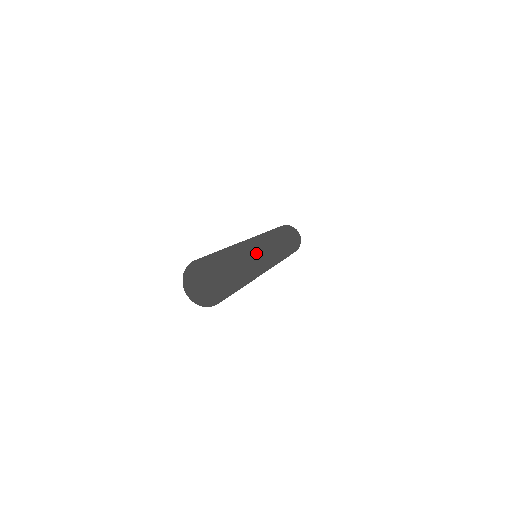
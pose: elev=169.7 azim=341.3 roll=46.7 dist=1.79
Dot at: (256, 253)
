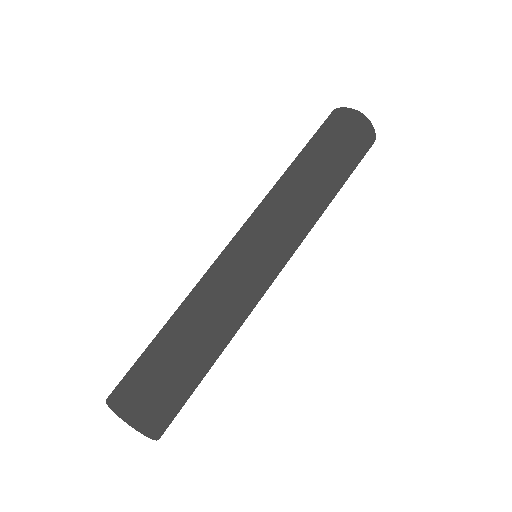
Dot at: (239, 328)
